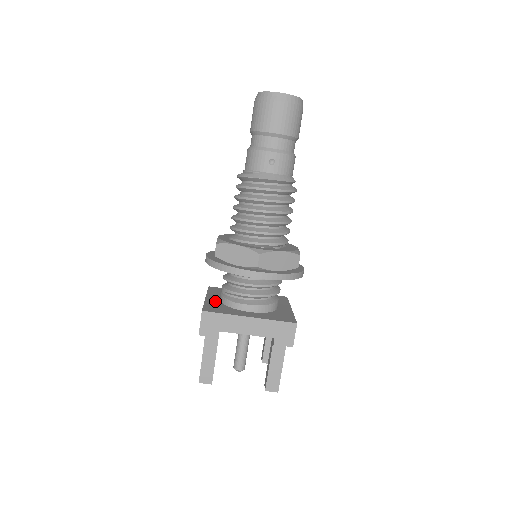
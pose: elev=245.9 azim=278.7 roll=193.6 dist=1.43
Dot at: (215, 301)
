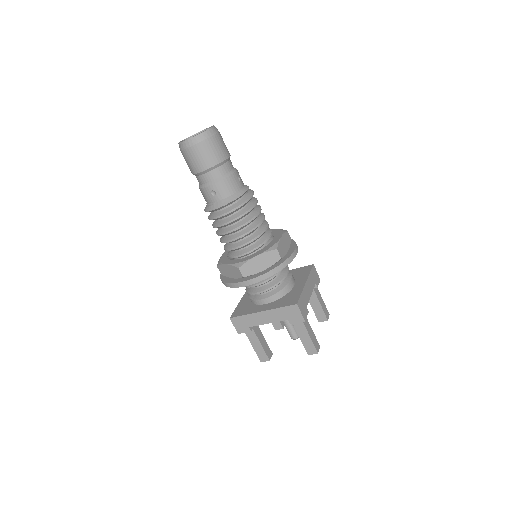
Dot at: (246, 300)
